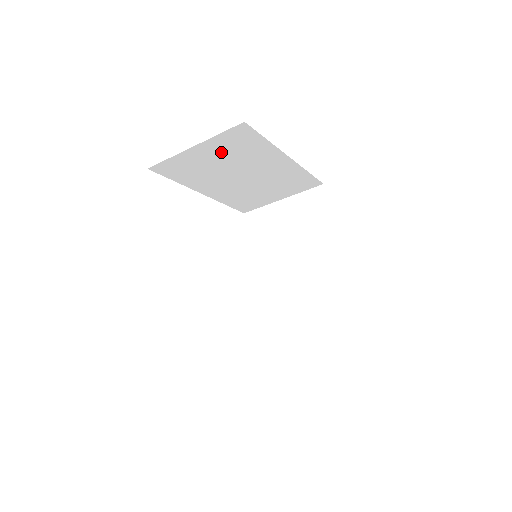
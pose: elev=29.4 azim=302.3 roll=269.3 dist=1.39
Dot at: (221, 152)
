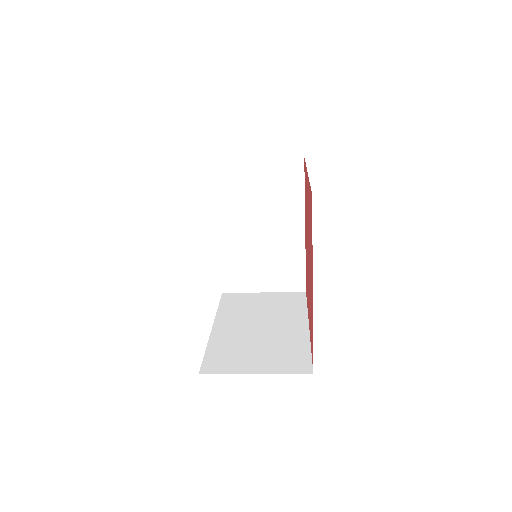
Dot at: occluded
